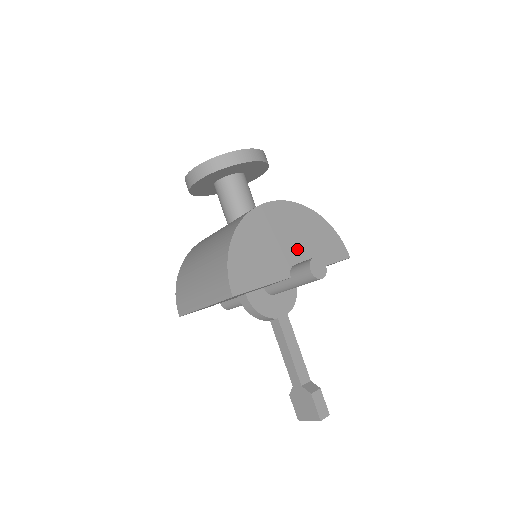
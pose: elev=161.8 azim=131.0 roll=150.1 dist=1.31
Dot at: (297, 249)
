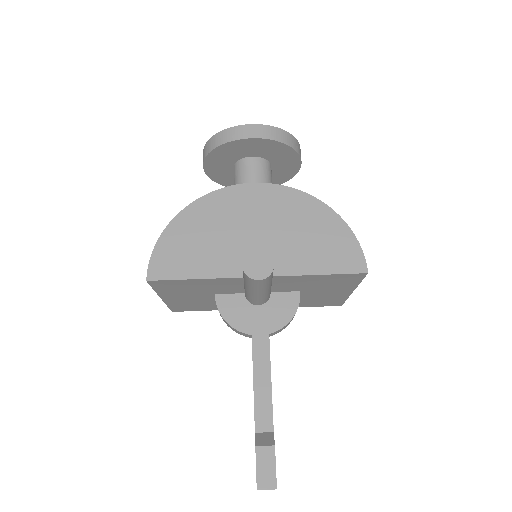
Dot at: (270, 245)
